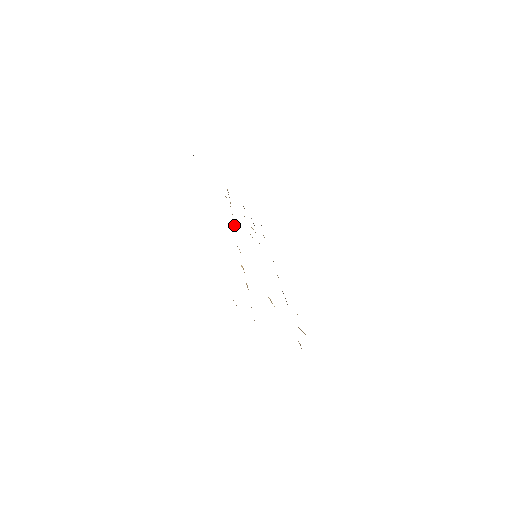
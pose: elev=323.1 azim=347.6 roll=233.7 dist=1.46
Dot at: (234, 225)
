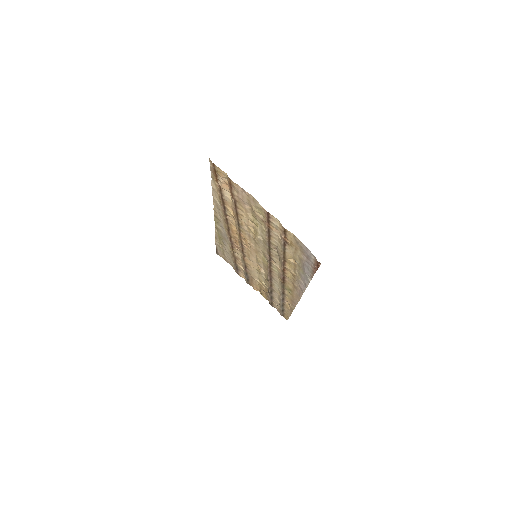
Dot at: (239, 248)
